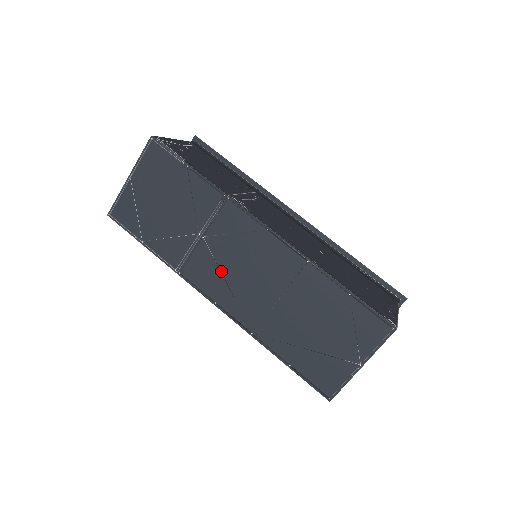
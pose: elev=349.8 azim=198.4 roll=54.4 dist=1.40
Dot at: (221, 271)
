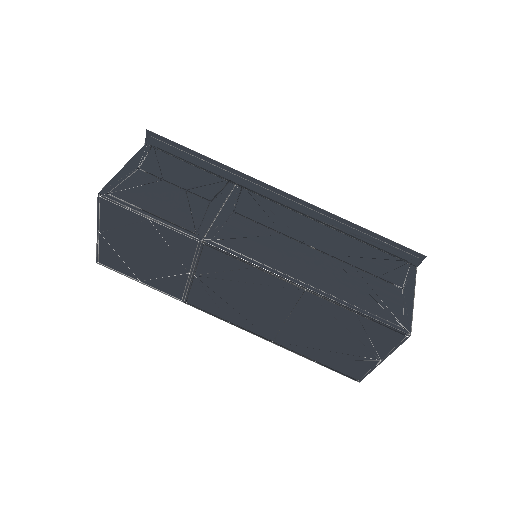
Dot at: (224, 300)
